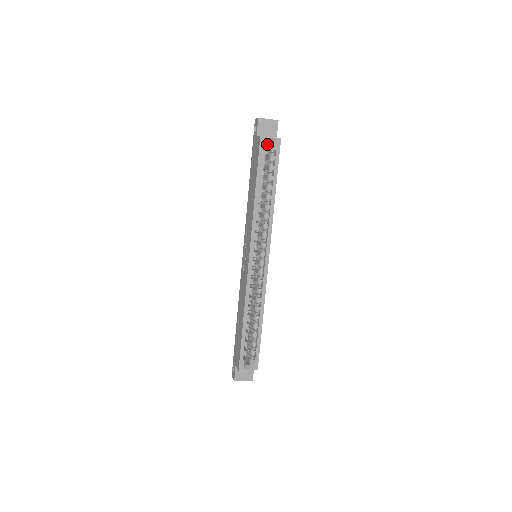
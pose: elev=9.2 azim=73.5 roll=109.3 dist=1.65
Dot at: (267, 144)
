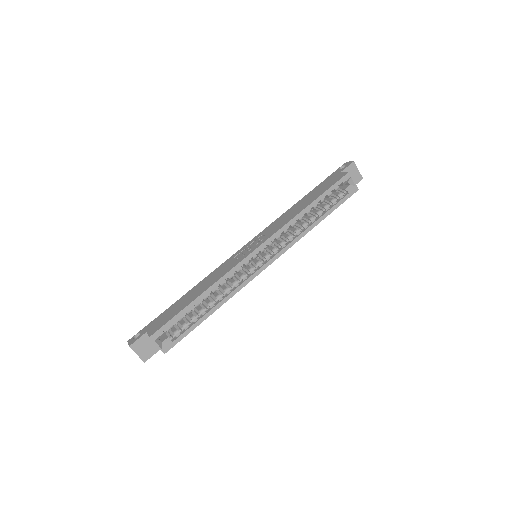
Dot at: occluded
